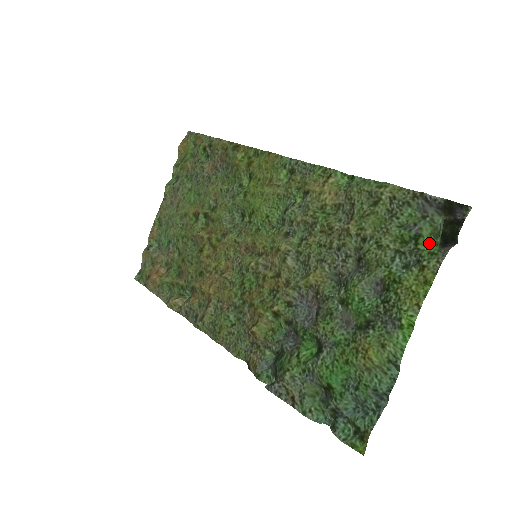
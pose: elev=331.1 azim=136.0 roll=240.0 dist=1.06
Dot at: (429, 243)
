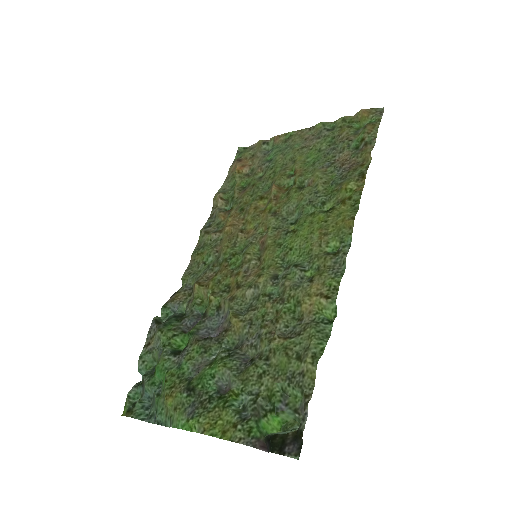
Dot at: (279, 422)
